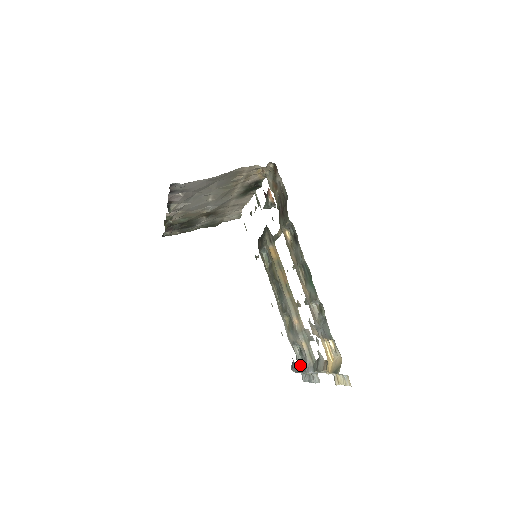
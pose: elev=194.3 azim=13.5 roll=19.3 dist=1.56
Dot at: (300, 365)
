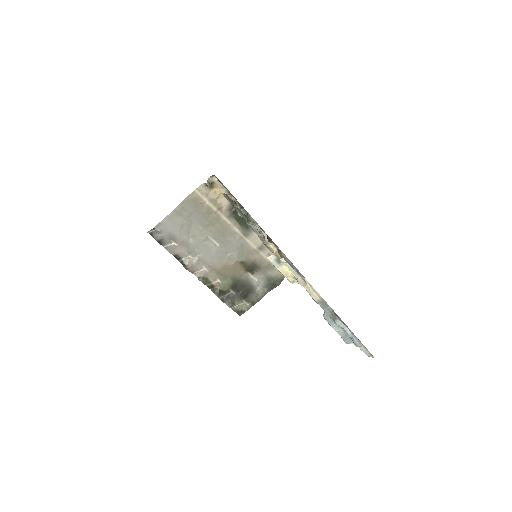
Dot at: occluded
